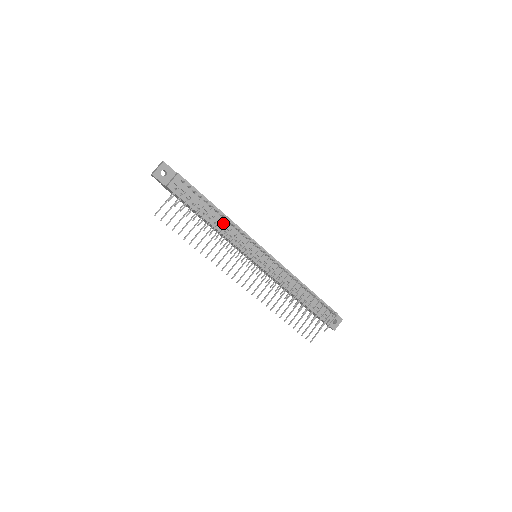
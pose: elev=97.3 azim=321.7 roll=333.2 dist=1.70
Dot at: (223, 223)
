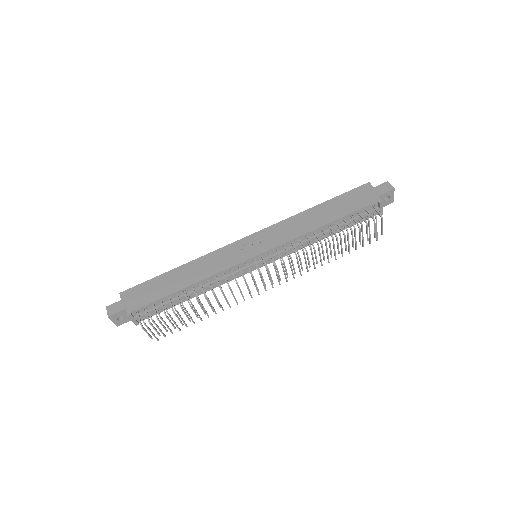
Dot at: occluded
